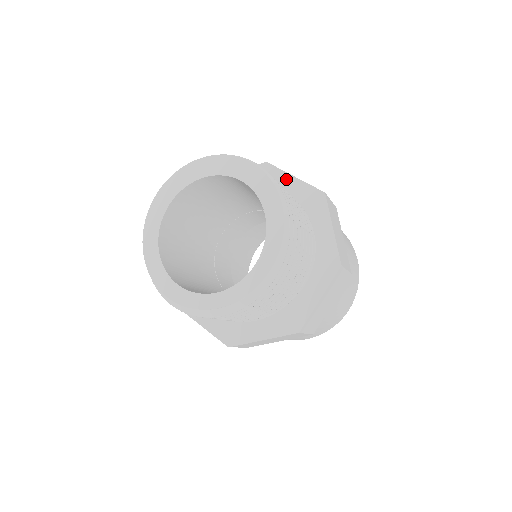
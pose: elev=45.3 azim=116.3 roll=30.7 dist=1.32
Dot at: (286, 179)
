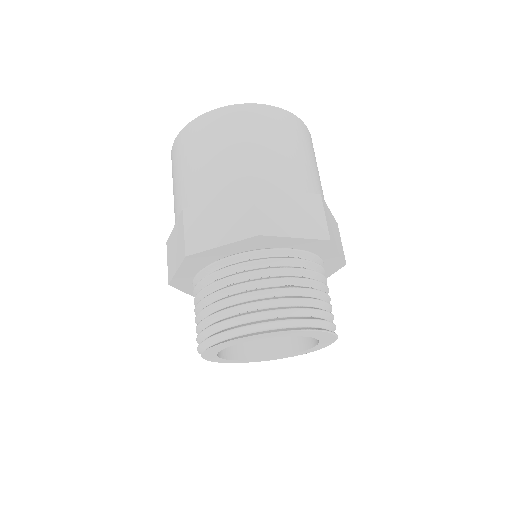
Dot at: (332, 253)
